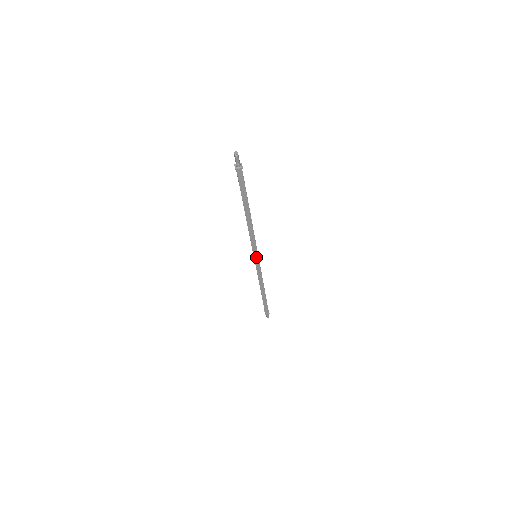
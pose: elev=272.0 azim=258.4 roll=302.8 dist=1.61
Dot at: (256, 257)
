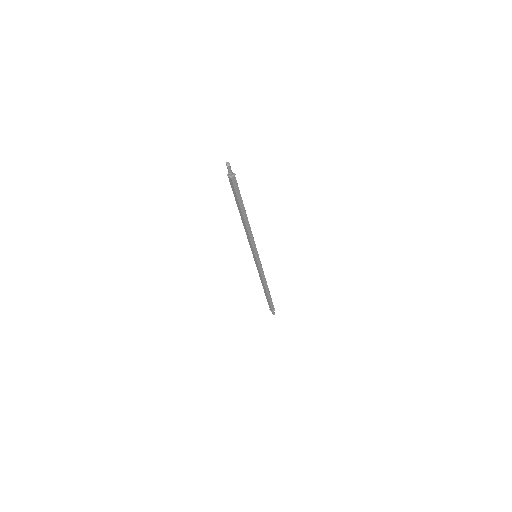
Dot at: (255, 257)
